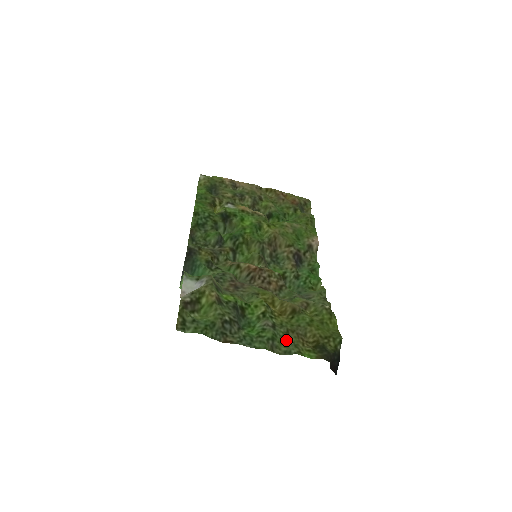
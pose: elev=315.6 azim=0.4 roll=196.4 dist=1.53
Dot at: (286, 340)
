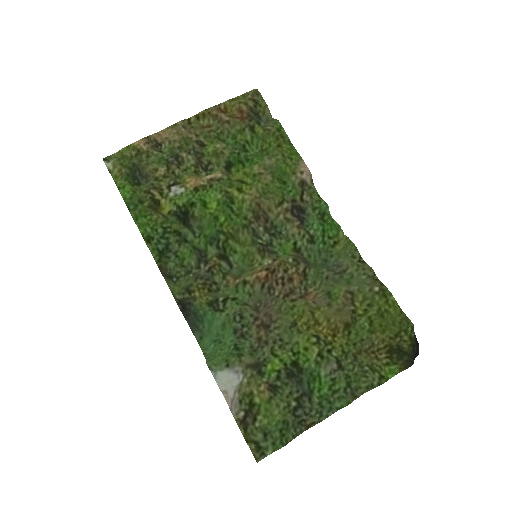
Dot at: (359, 370)
